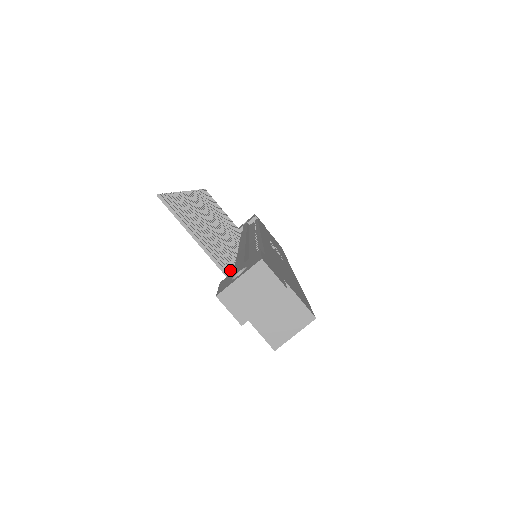
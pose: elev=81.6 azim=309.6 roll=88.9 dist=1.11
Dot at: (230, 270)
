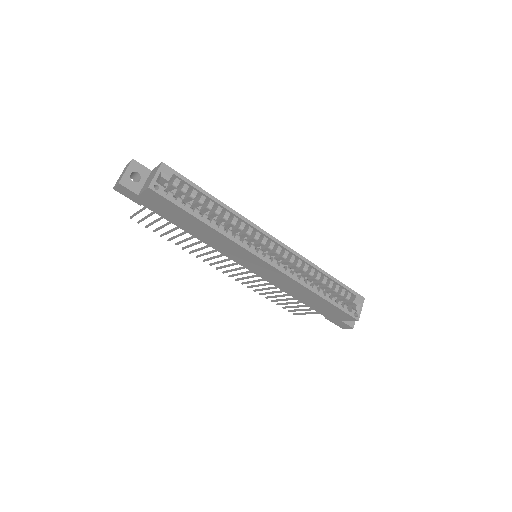
Dot at: occluded
